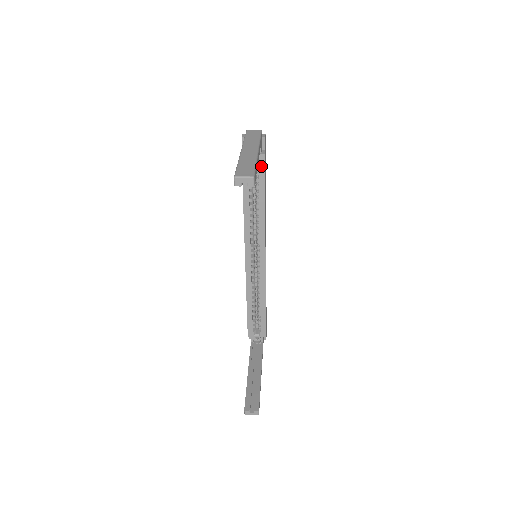
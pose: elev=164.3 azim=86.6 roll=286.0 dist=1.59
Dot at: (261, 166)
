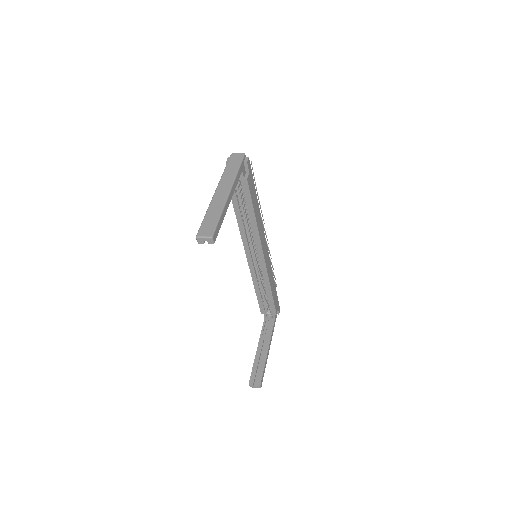
Dot at: (246, 189)
